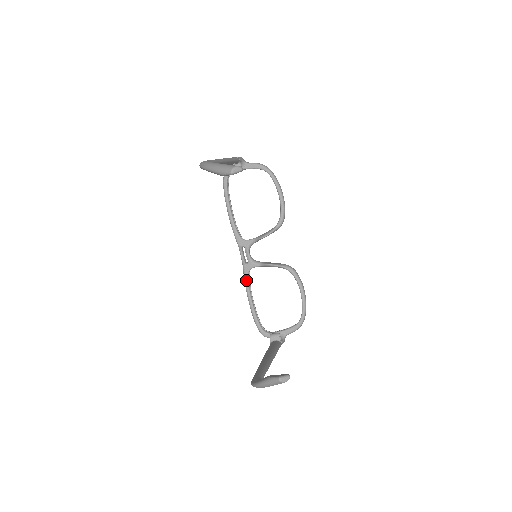
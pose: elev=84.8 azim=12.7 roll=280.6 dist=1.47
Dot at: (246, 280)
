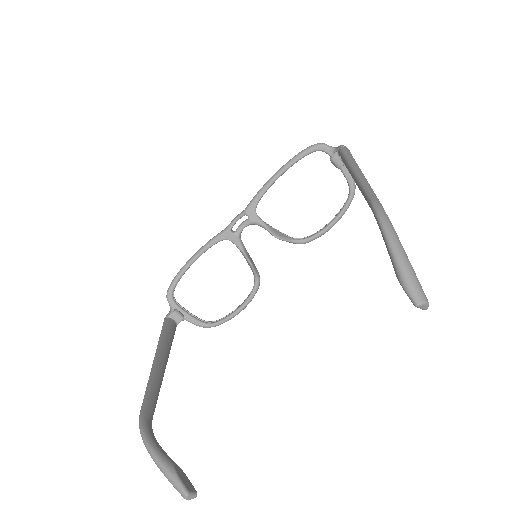
Dot at: (213, 242)
